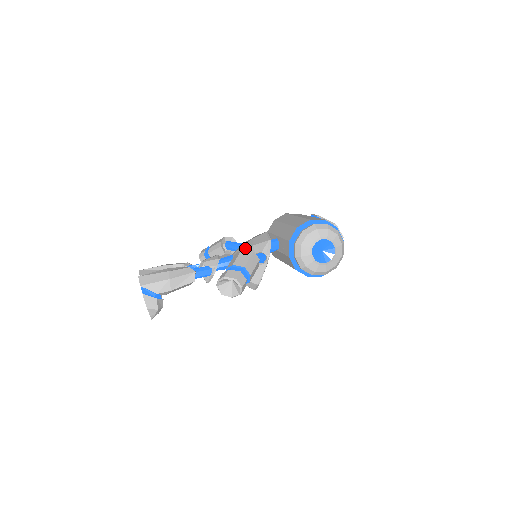
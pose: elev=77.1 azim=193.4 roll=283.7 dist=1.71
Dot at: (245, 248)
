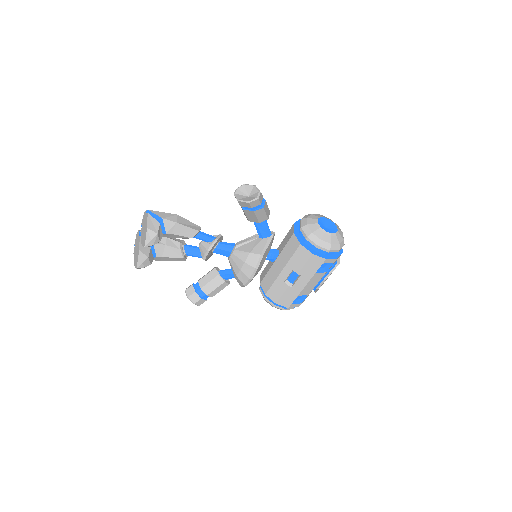
Dot at: occluded
